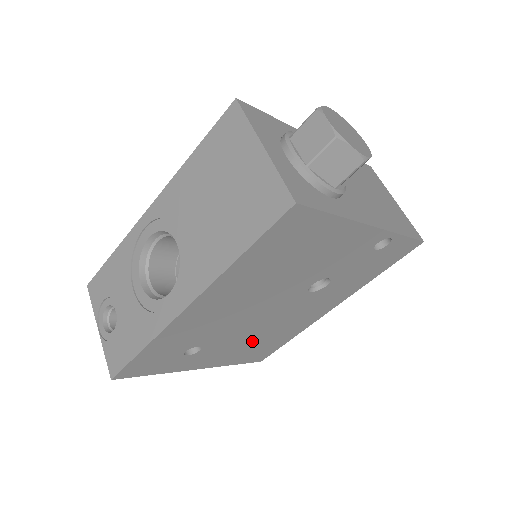
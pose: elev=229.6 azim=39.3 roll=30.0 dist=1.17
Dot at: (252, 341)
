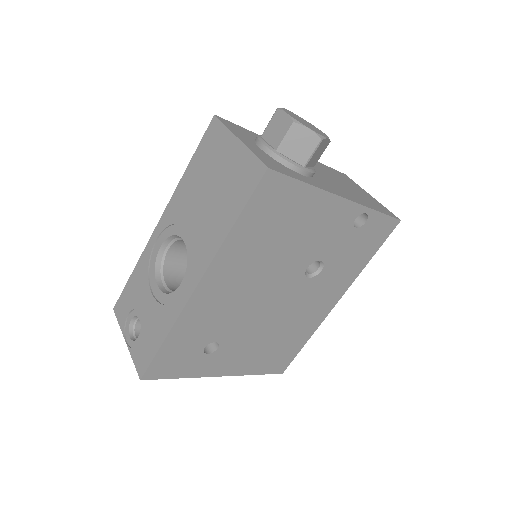
Dot at: (267, 341)
